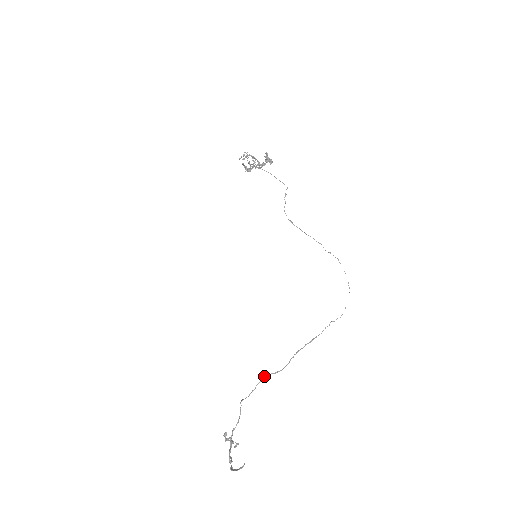
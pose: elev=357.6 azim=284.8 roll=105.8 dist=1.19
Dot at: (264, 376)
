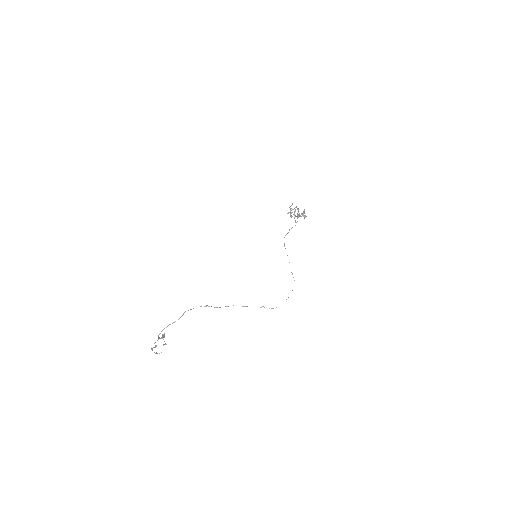
Dot at: (206, 305)
